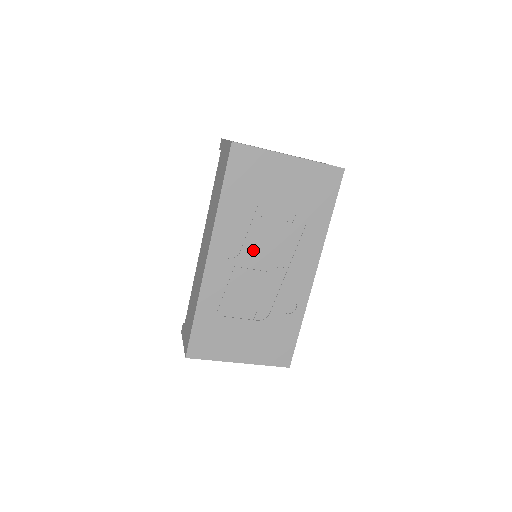
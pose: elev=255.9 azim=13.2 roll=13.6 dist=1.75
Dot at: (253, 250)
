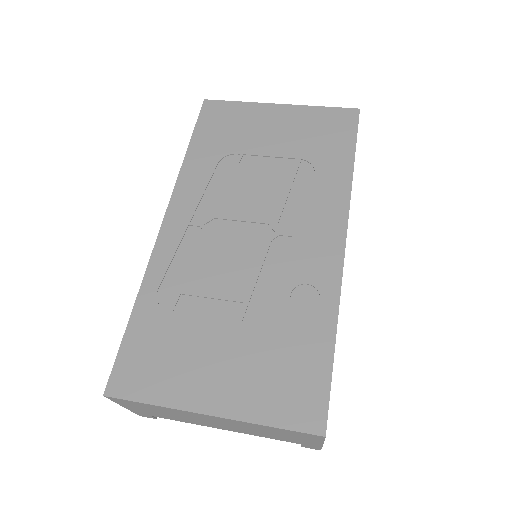
Dot at: (233, 210)
